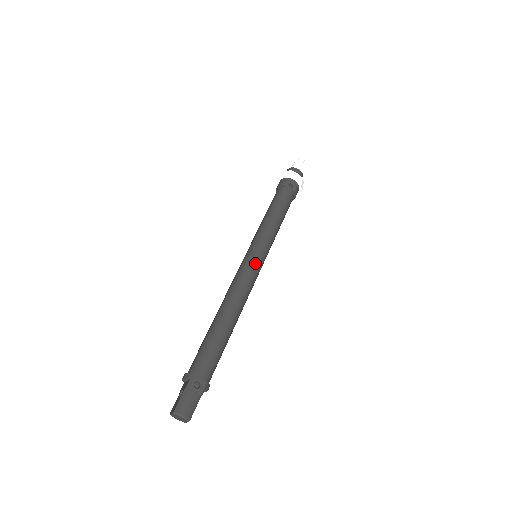
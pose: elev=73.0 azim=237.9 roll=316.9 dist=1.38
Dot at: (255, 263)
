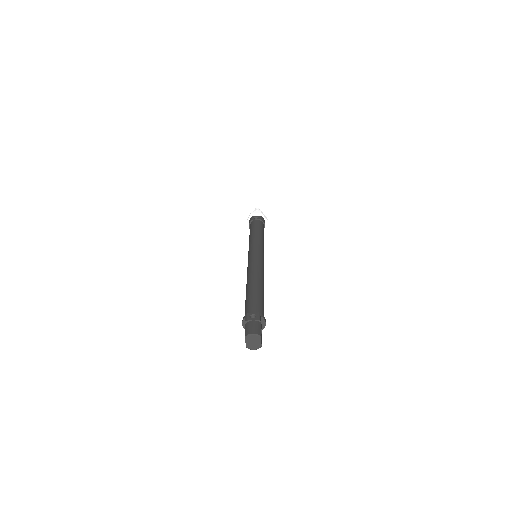
Dot at: (255, 254)
